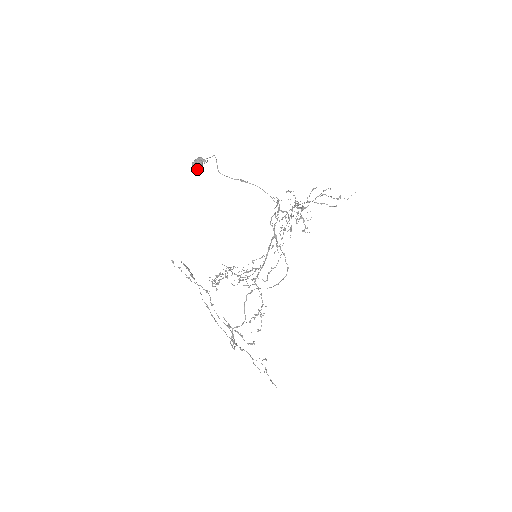
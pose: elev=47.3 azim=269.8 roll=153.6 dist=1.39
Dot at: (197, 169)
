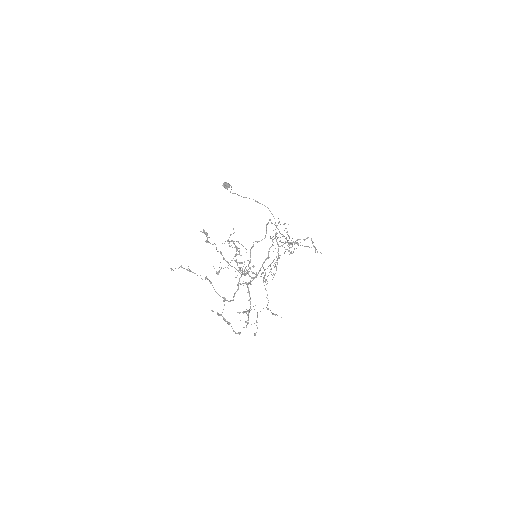
Dot at: (226, 187)
